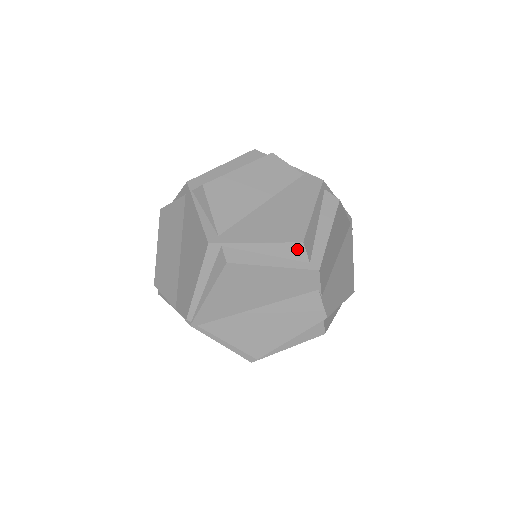
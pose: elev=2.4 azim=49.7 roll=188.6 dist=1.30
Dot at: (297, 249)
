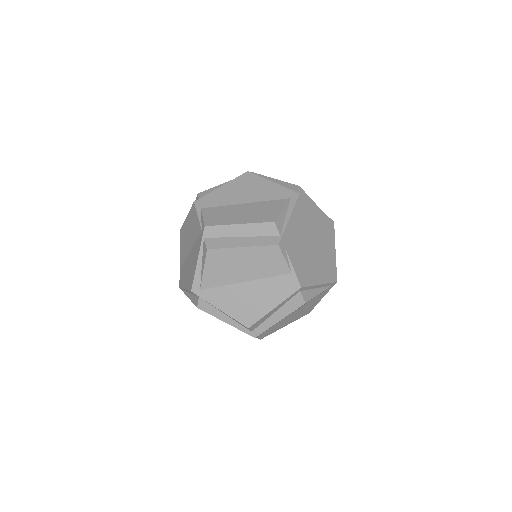
Dot at: (245, 326)
